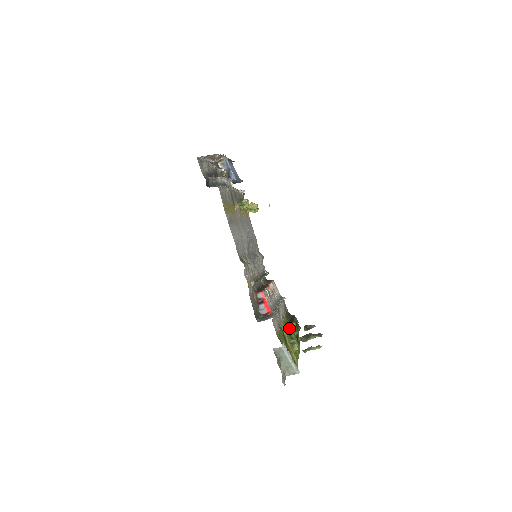
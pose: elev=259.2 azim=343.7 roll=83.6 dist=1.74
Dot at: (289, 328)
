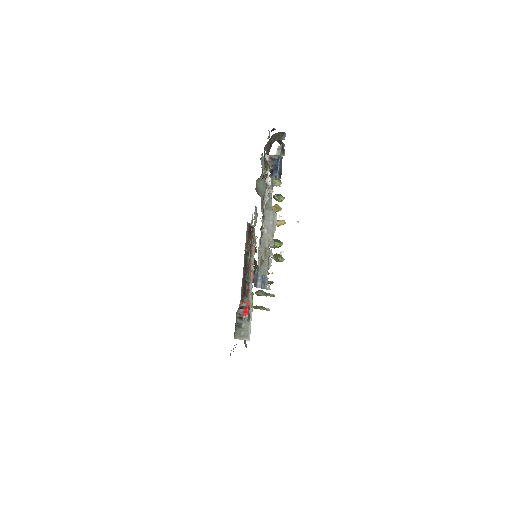
Dot at: occluded
